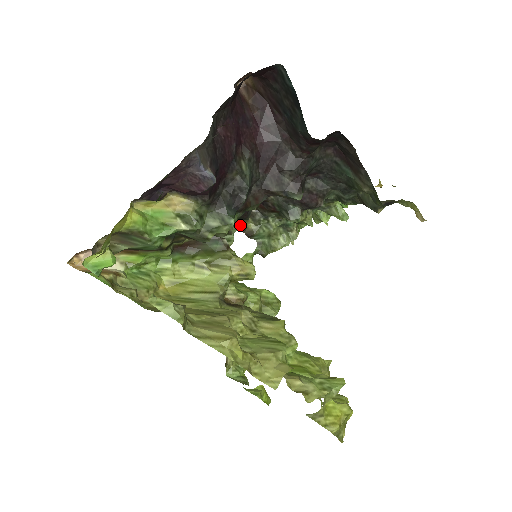
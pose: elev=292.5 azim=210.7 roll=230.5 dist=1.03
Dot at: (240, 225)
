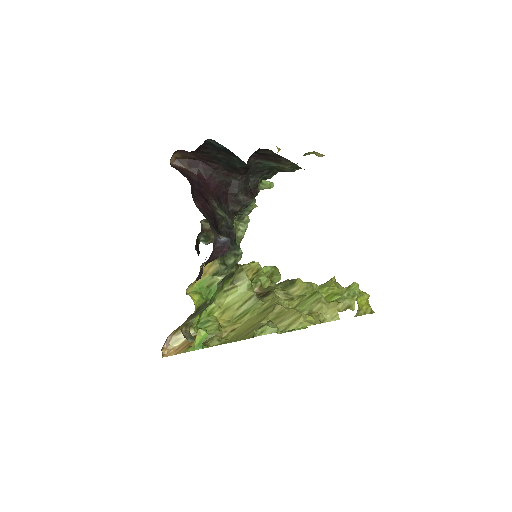
Dot at: occluded
